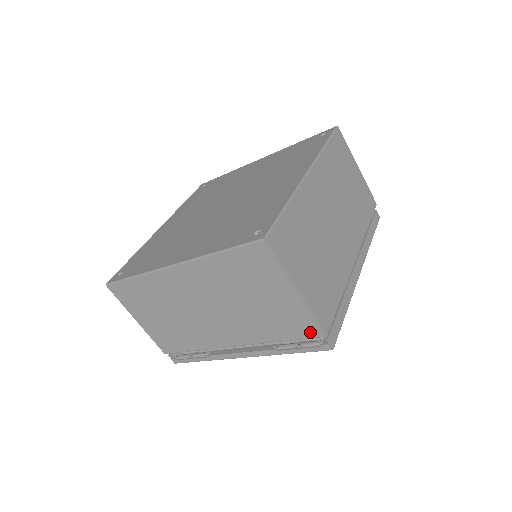
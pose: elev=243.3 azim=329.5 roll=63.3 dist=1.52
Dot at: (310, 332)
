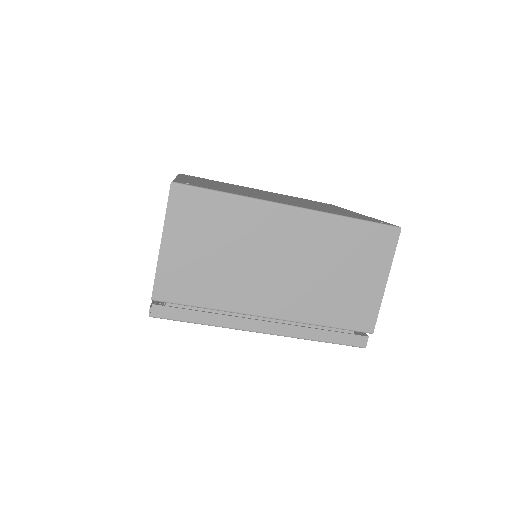
Dot at: occluded
